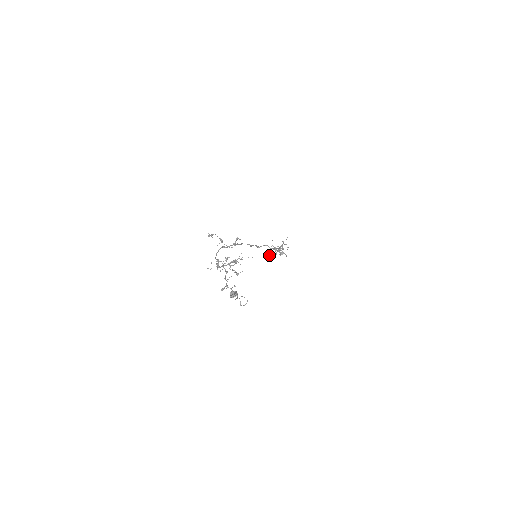
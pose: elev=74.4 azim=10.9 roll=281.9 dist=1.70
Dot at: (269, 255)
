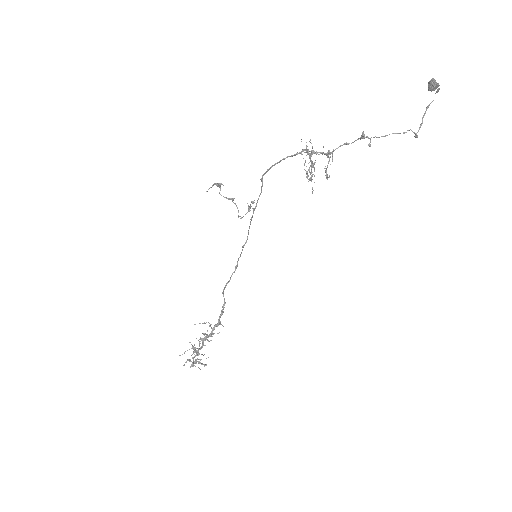
Dot at: (204, 333)
